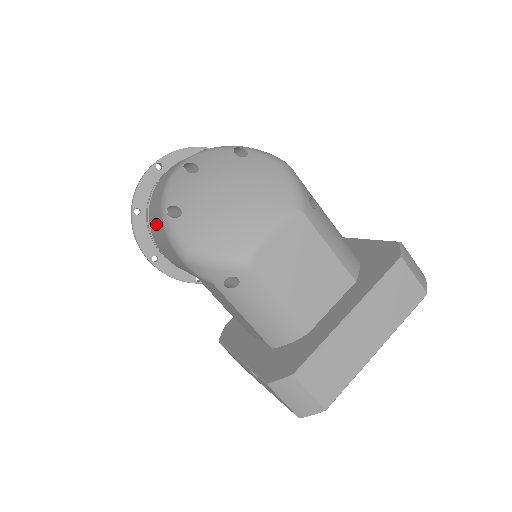
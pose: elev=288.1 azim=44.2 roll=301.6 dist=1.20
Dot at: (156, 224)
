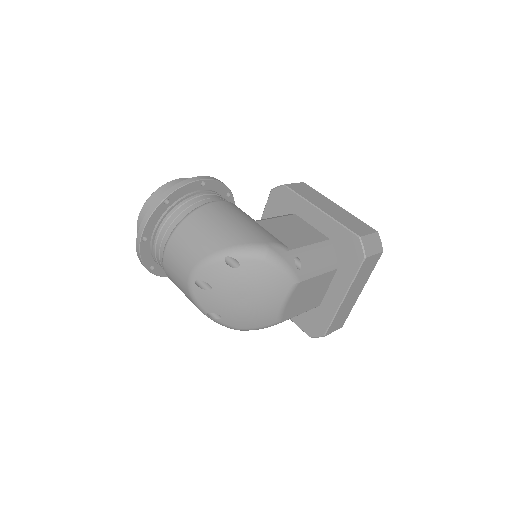
Dot at: occluded
